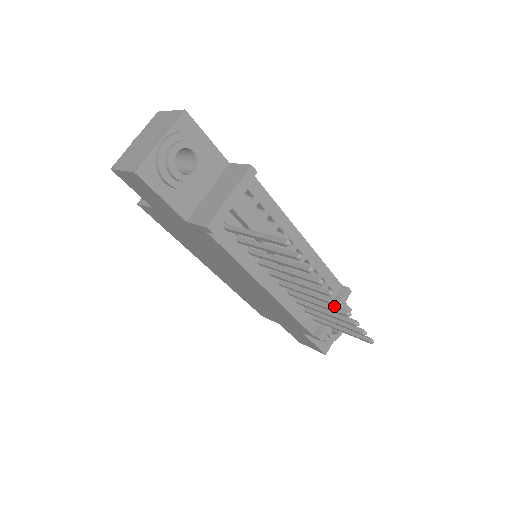
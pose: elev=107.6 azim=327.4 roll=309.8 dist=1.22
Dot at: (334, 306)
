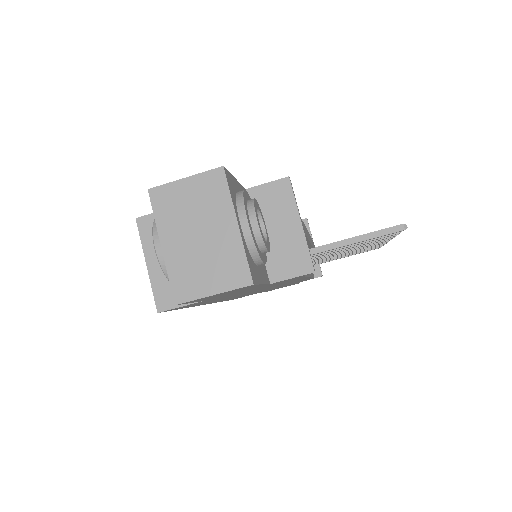
Dot at: occluded
